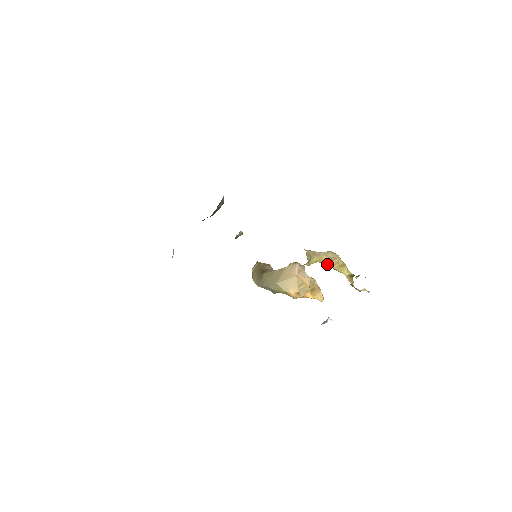
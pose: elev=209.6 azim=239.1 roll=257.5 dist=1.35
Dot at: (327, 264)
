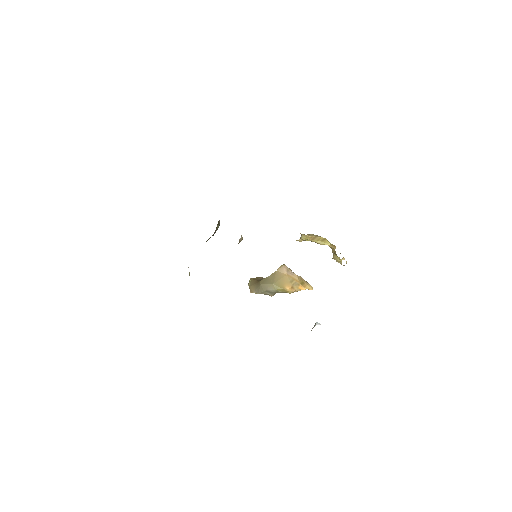
Dot at: (313, 241)
